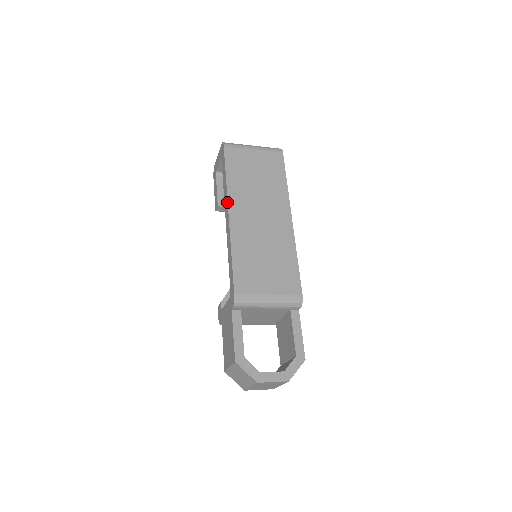
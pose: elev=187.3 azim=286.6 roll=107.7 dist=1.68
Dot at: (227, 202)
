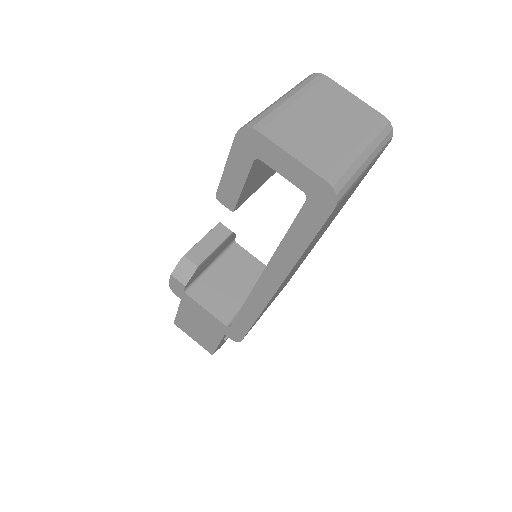
Dot at: (283, 280)
